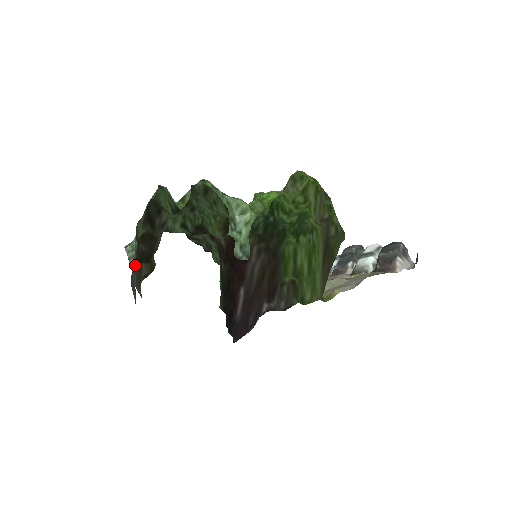
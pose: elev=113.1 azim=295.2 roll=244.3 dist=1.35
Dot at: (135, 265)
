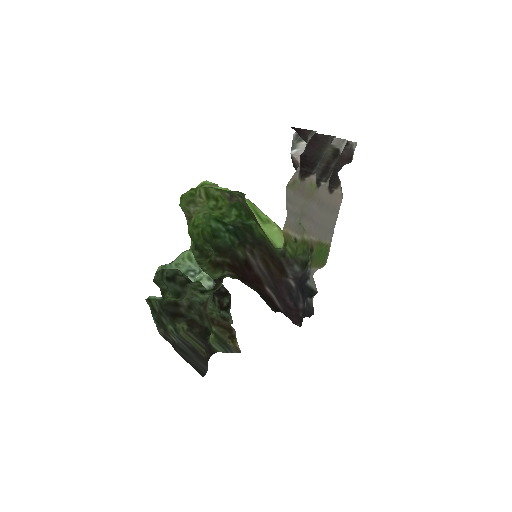
Dot at: (195, 348)
